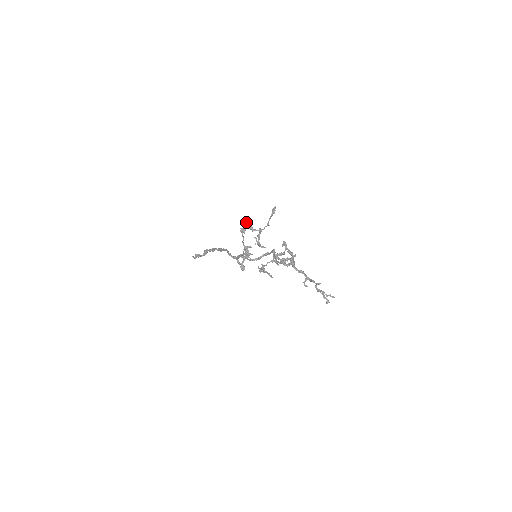
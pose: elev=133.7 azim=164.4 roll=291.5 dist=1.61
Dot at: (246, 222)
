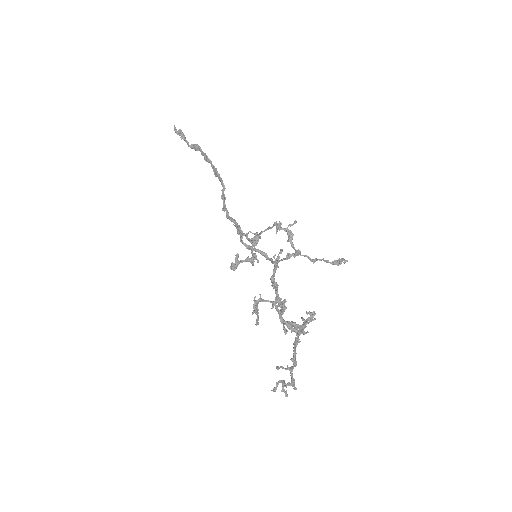
Dot at: (293, 224)
